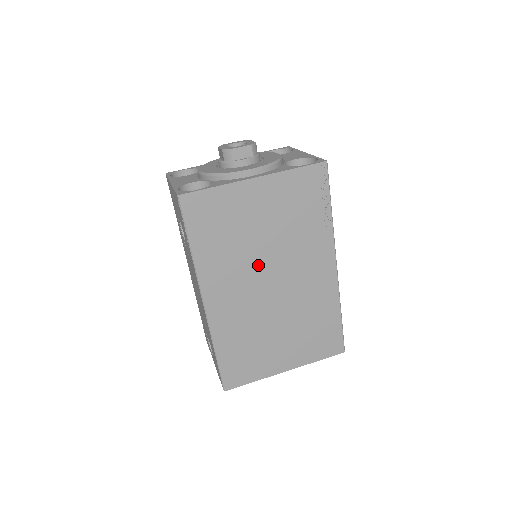
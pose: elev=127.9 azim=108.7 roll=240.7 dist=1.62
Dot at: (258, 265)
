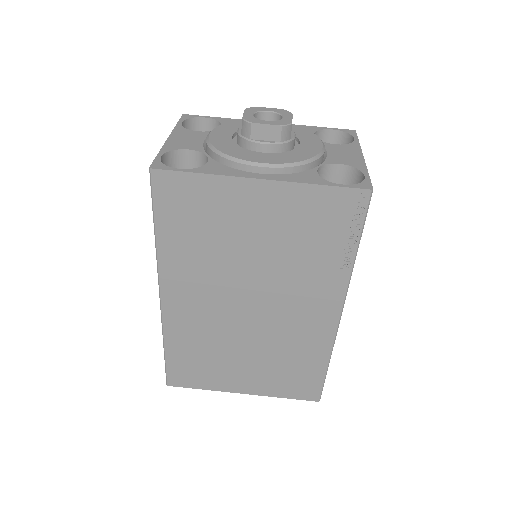
Dot at: (237, 281)
